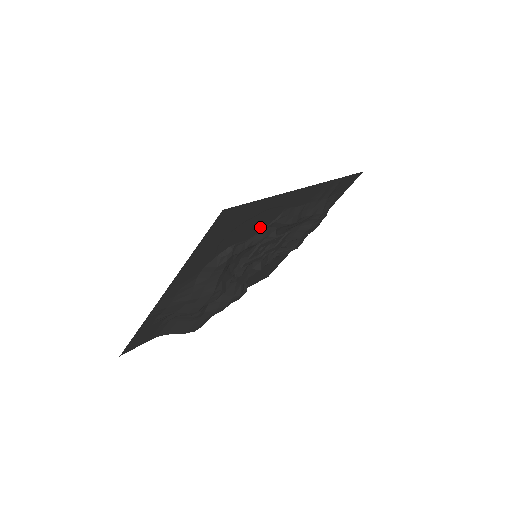
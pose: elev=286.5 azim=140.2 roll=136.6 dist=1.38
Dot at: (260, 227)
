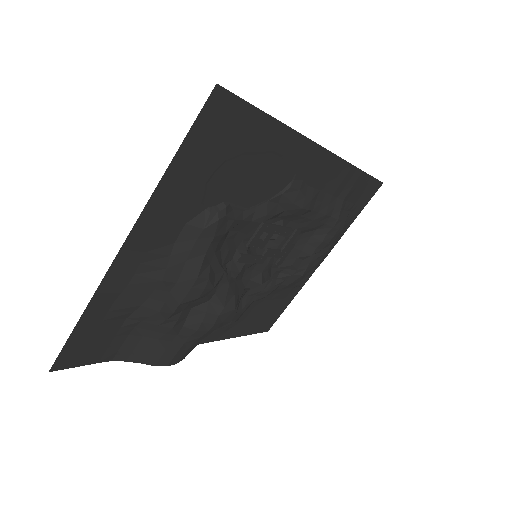
Dot at: (264, 192)
